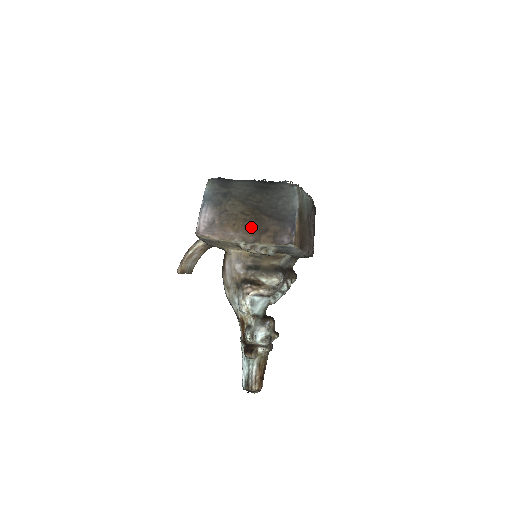
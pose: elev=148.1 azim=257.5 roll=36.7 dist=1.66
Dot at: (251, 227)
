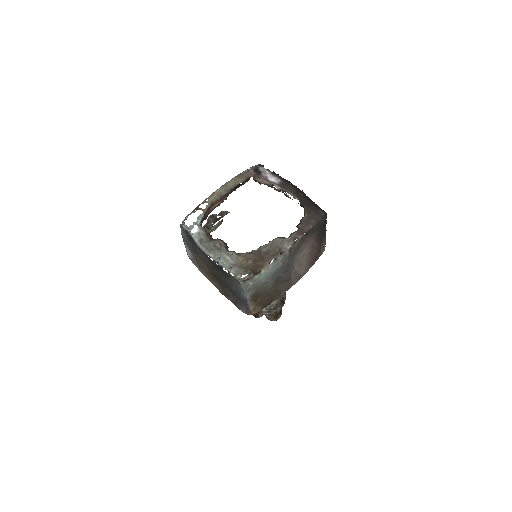
Dot at: (218, 285)
